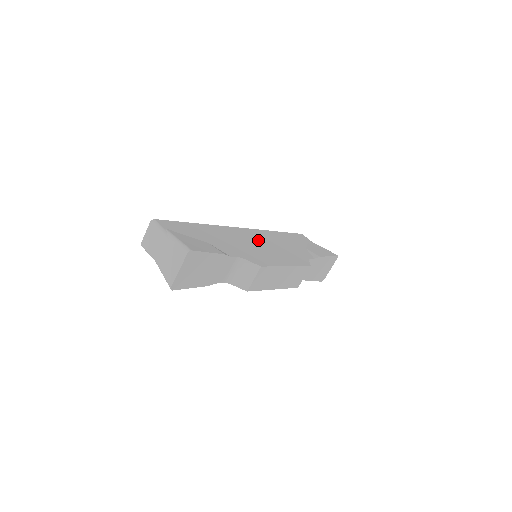
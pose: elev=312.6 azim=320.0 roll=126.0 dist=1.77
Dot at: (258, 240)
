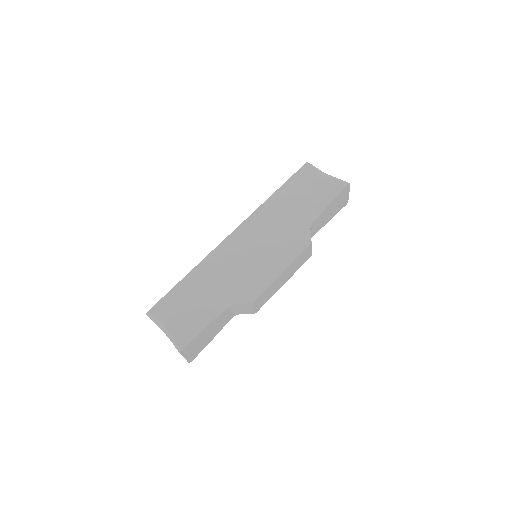
Dot at: (250, 244)
